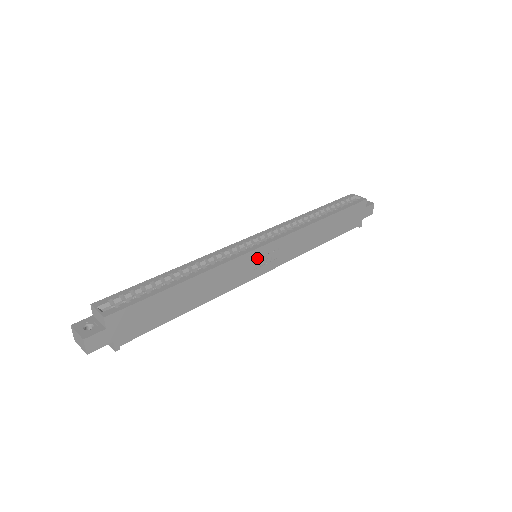
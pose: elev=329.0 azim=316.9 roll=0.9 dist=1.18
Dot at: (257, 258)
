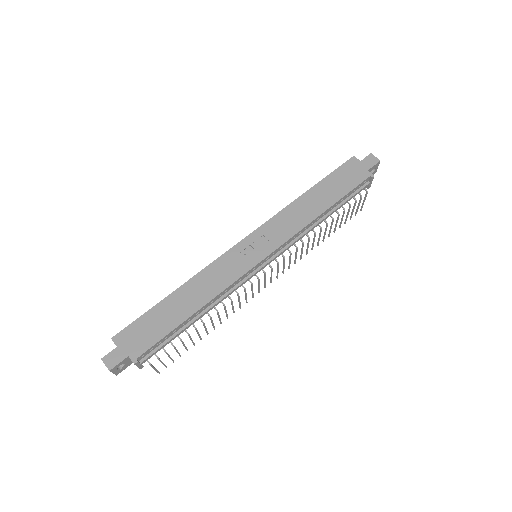
Dot at: (243, 252)
